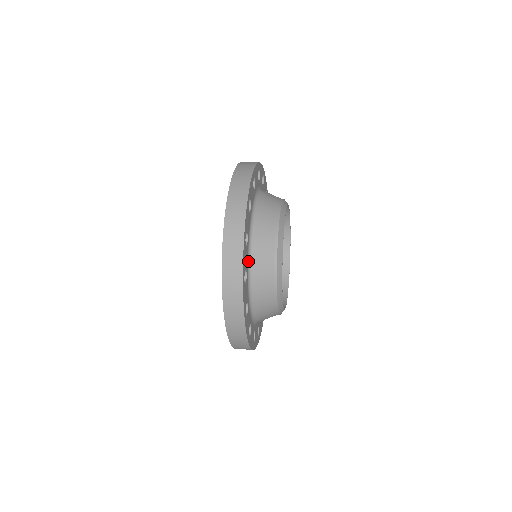
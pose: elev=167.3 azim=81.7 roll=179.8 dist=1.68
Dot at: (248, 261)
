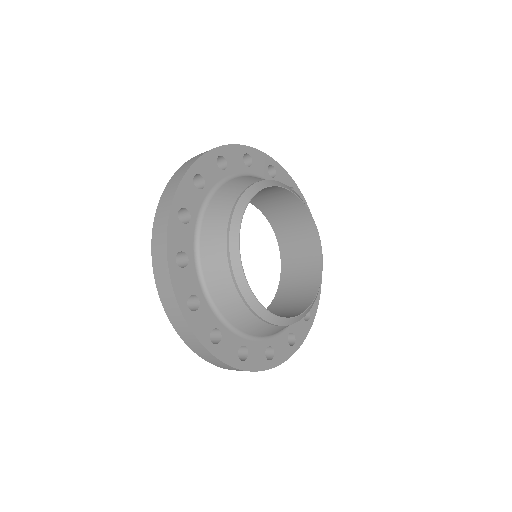
Dot at: (195, 244)
